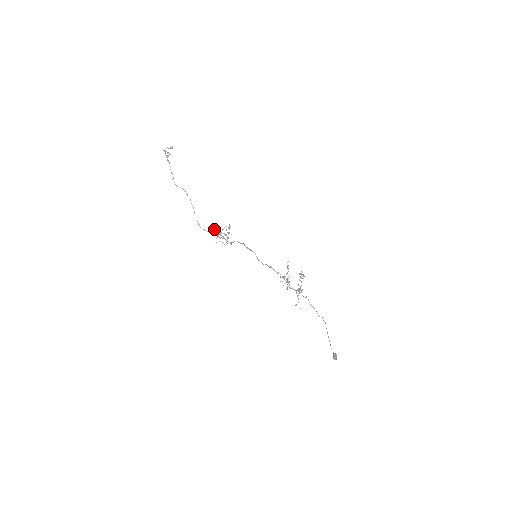
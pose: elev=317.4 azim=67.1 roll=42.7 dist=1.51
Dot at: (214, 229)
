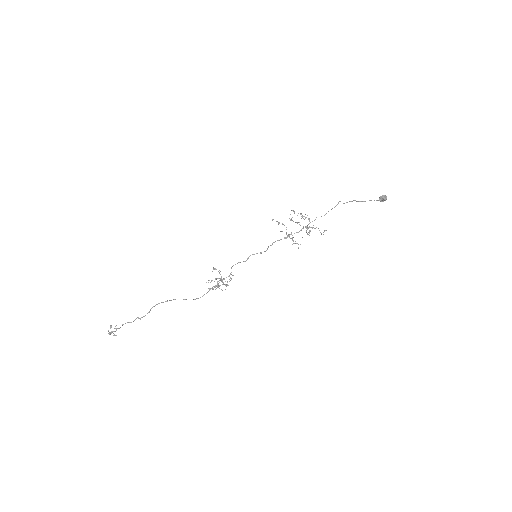
Dot at: occluded
